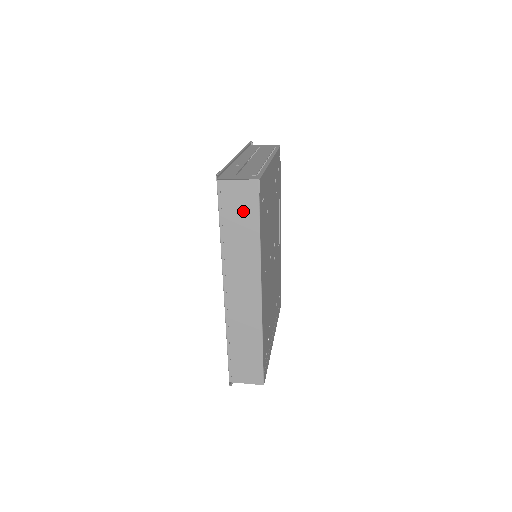
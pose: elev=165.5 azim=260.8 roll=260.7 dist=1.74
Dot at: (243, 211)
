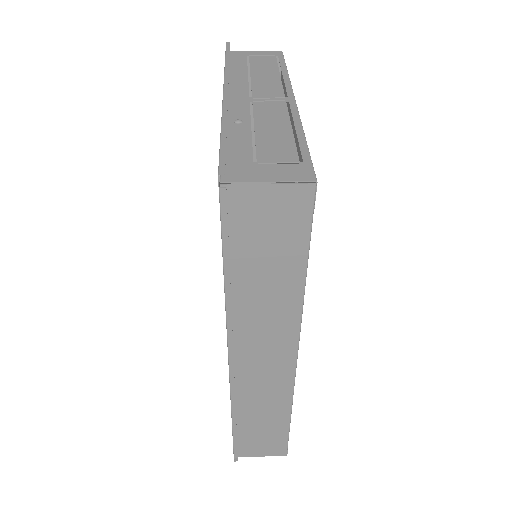
Dot at: (275, 242)
